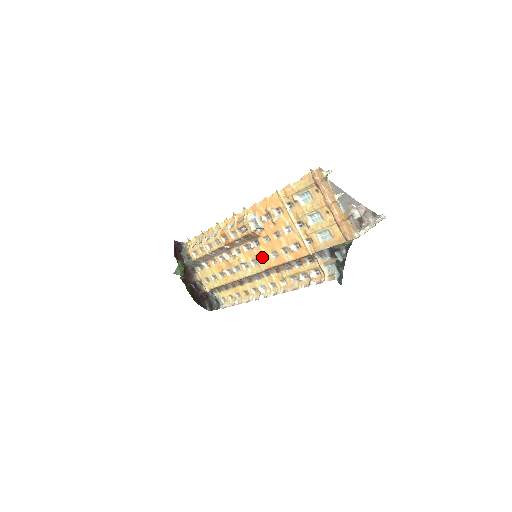
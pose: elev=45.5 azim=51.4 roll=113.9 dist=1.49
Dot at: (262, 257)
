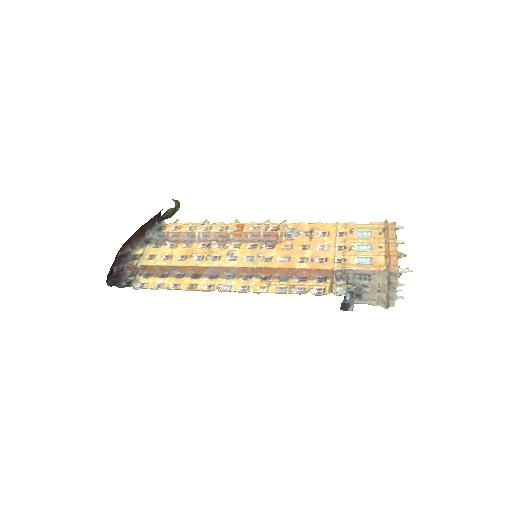
Dot at: (264, 258)
